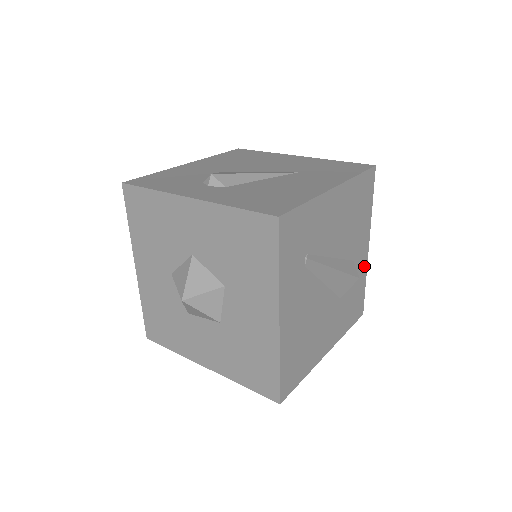
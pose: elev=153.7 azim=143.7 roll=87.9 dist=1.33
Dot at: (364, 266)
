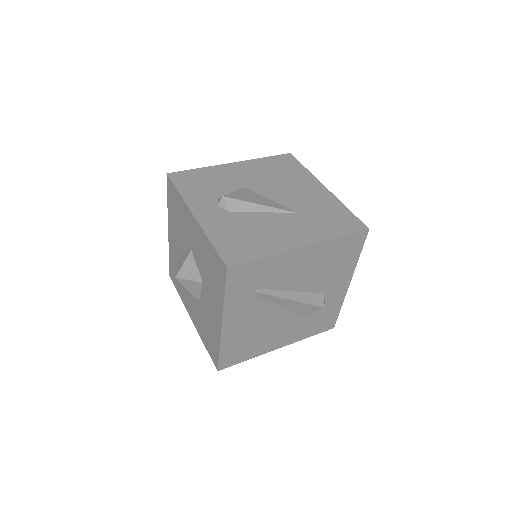
Dot at: (340, 297)
